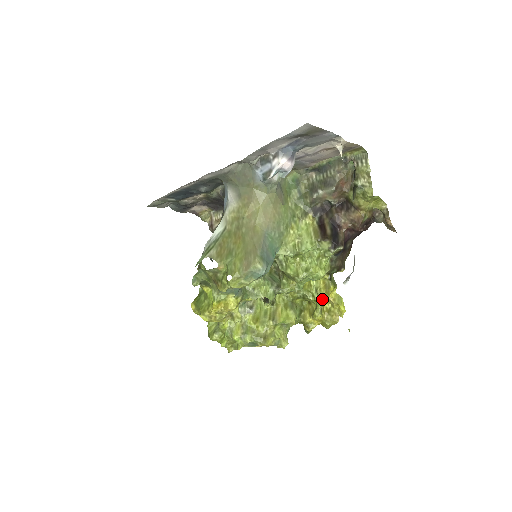
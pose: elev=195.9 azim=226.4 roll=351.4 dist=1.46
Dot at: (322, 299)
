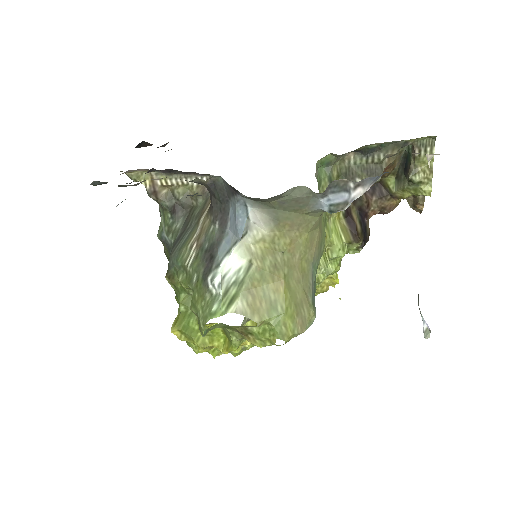
Dot at: occluded
